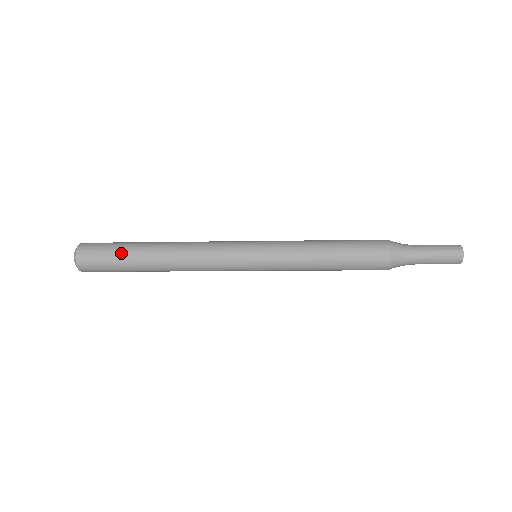
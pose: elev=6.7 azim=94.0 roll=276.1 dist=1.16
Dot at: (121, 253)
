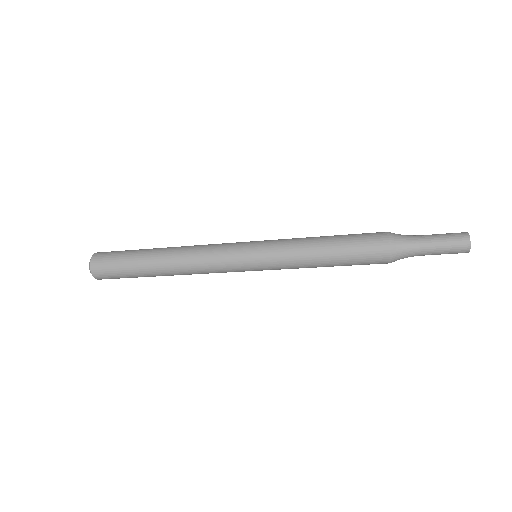
Dot at: (131, 253)
